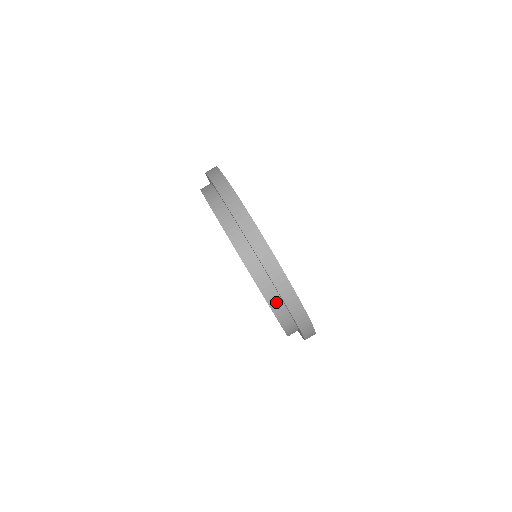
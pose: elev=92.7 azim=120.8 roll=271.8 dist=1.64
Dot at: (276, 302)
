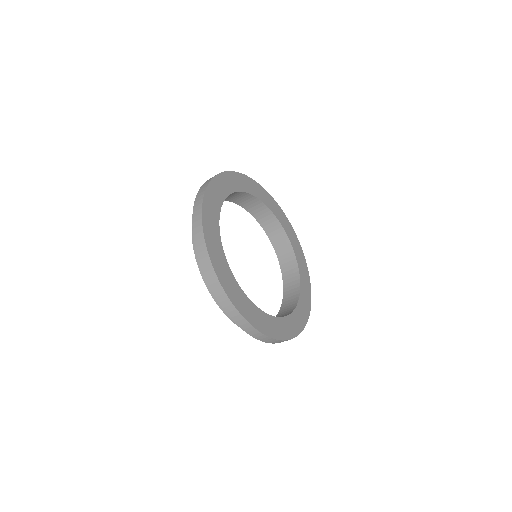
Dot at: occluded
